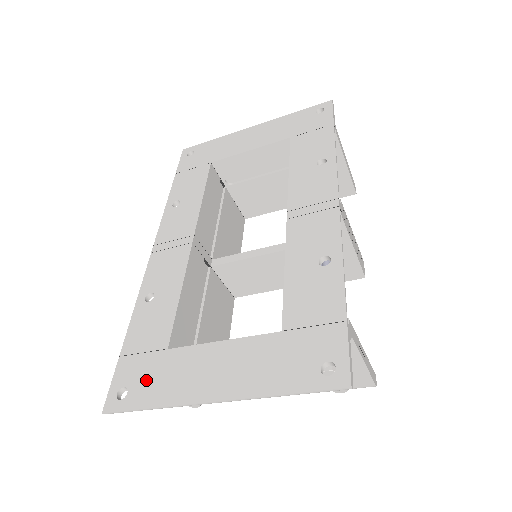
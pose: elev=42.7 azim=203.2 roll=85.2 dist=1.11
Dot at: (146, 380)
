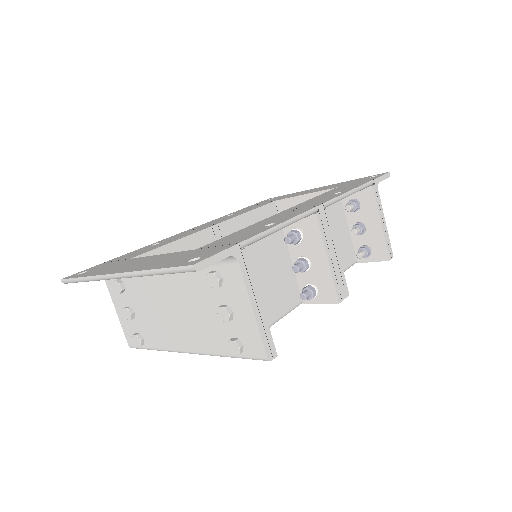
Dot at: (100, 268)
